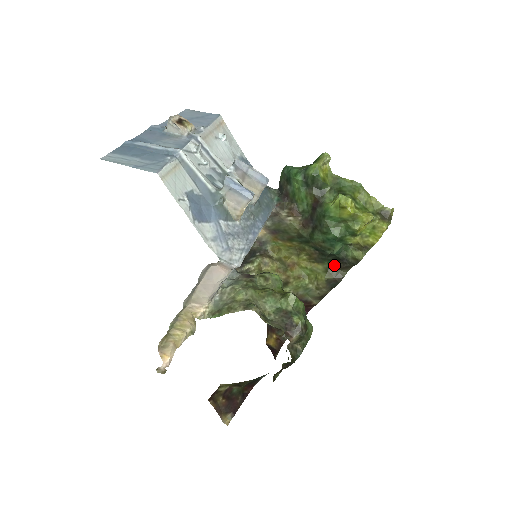
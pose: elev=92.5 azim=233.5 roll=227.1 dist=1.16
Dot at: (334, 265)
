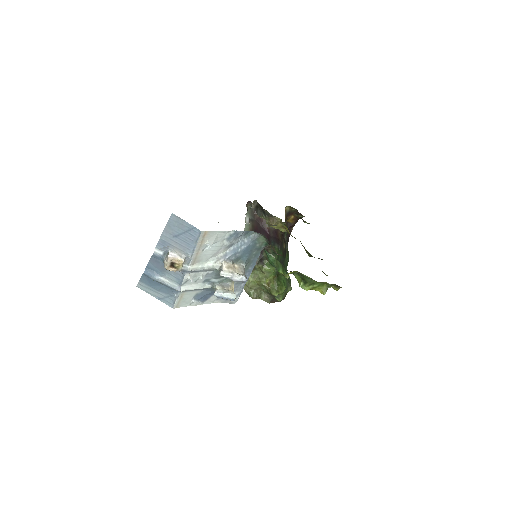
Dot at: occluded
